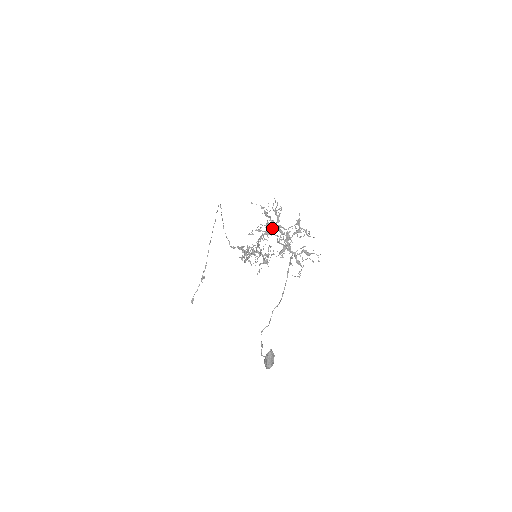
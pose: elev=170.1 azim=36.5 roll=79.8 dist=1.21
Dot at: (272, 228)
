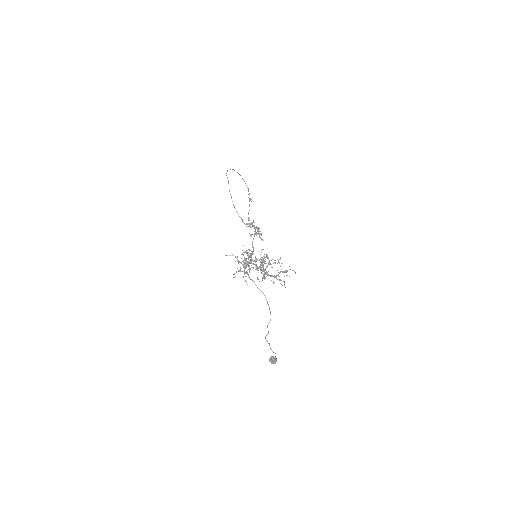
Dot at: (246, 273)
